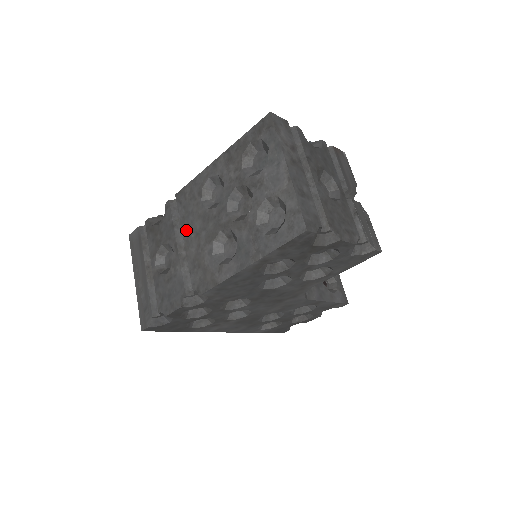
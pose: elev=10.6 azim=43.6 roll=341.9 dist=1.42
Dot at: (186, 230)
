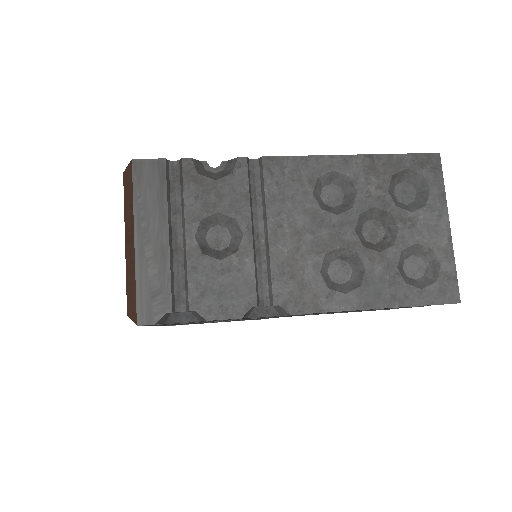
Dot at: (276, 217)
